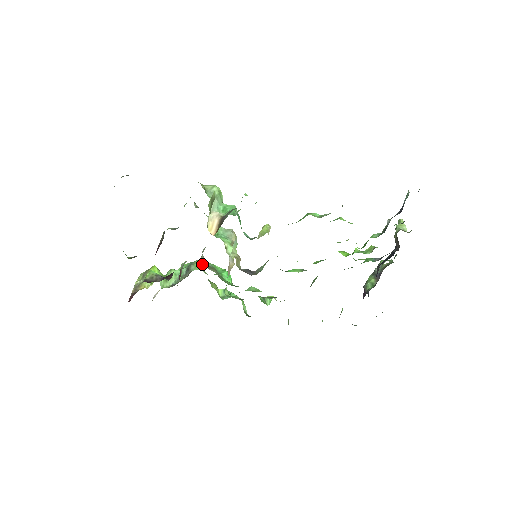
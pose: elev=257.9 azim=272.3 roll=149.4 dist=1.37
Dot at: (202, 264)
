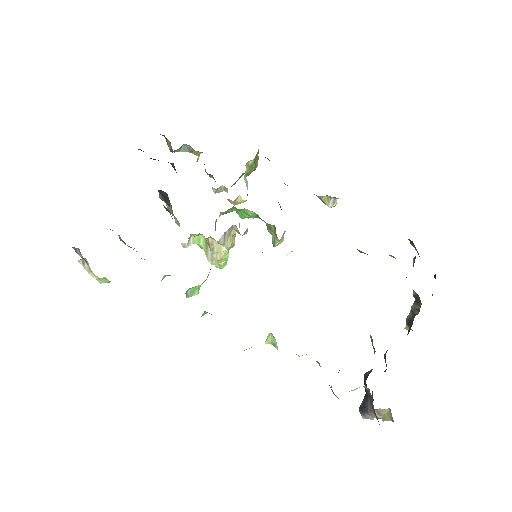
Dot at: occluded
